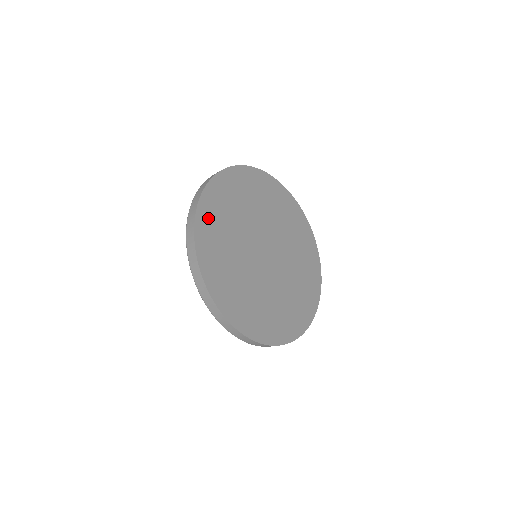
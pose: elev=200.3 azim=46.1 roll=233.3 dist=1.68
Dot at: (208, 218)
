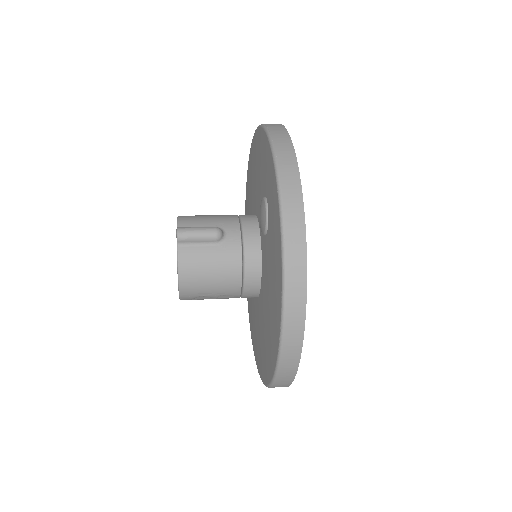
Dot at: occluded
